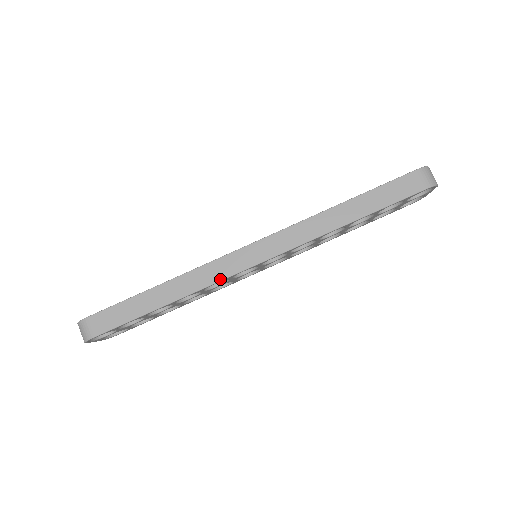
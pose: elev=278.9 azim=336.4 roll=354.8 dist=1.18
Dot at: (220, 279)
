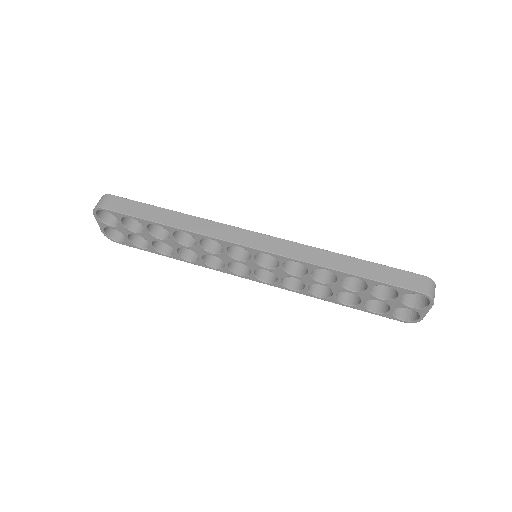
Dot at: (218, 237)
